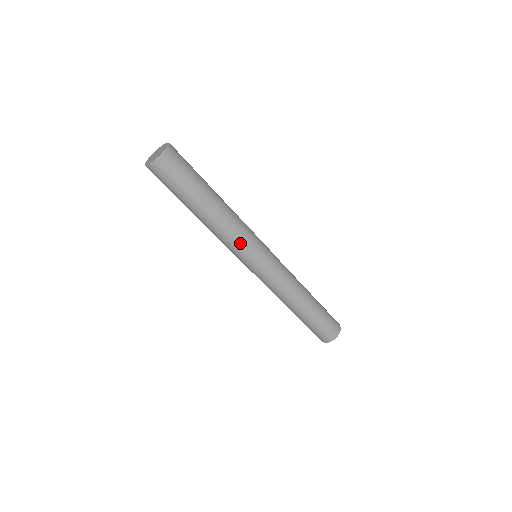
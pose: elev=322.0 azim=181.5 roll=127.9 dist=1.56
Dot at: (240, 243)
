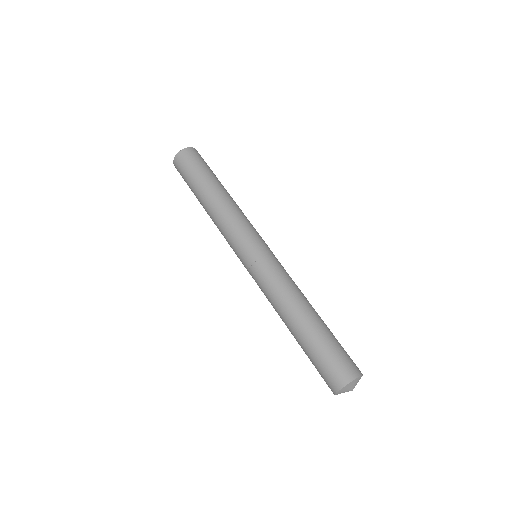
Dot at: (235, 228)
